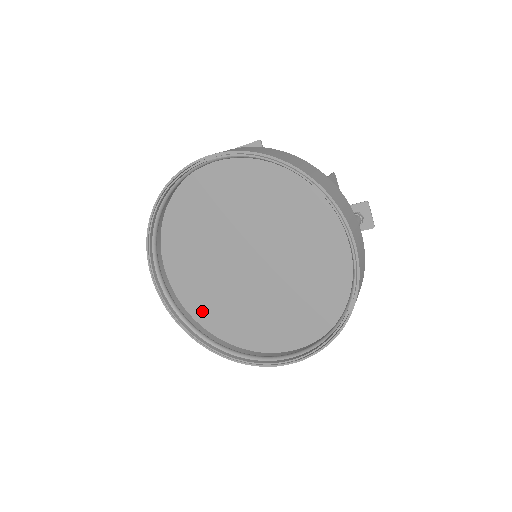
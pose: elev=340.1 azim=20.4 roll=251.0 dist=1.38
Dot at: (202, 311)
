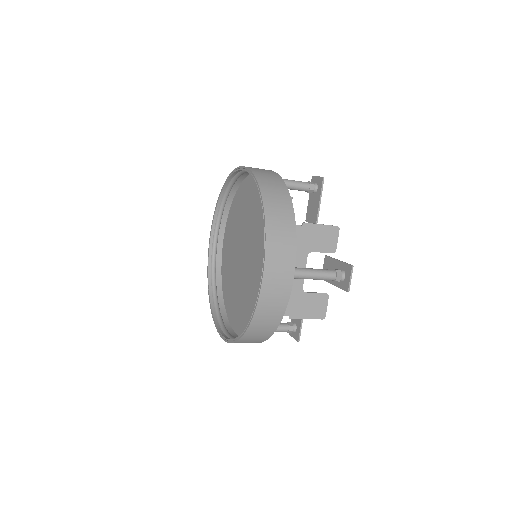
Dot at: (225, 276)
